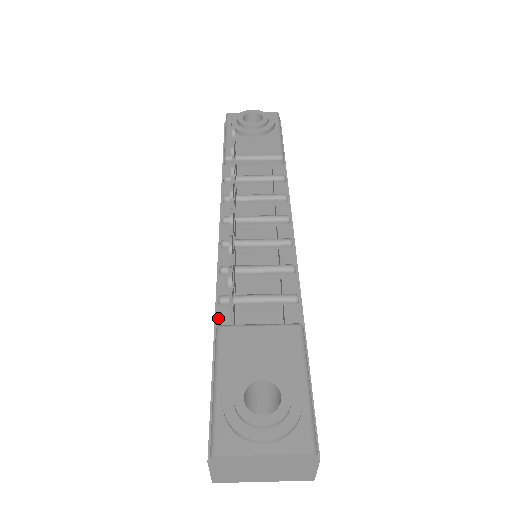
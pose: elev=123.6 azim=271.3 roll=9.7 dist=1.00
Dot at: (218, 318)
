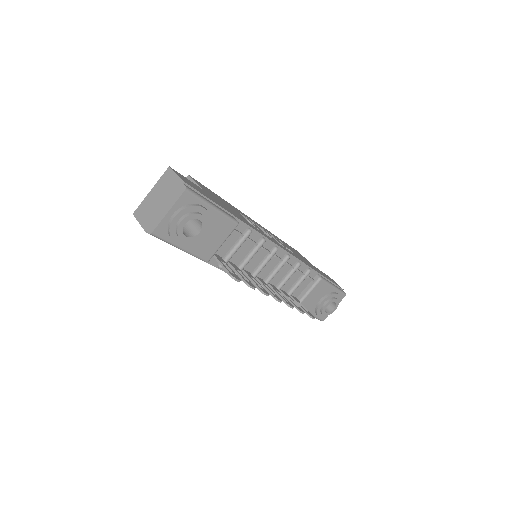
Dot at: occluded
